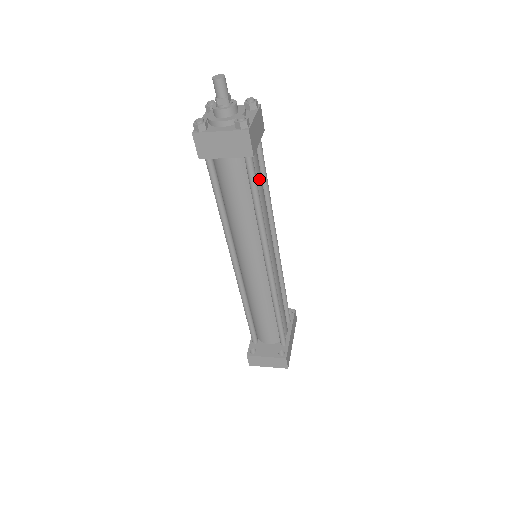
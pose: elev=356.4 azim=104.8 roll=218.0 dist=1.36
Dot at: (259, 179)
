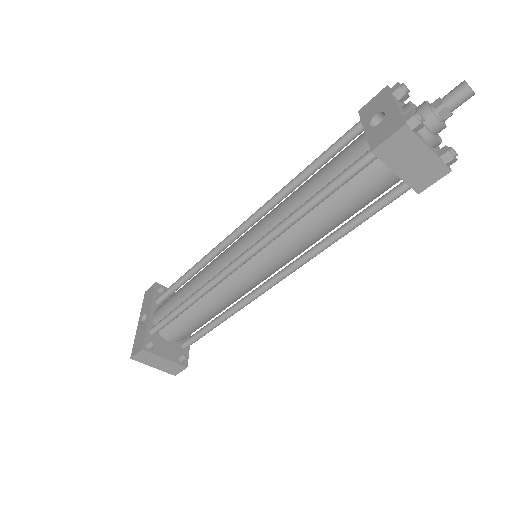
Dot at: occluded
